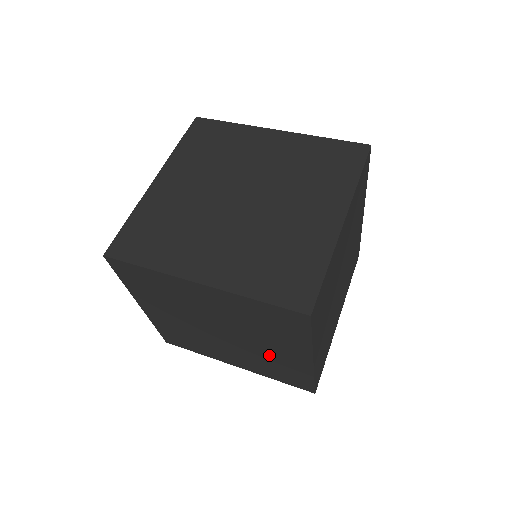
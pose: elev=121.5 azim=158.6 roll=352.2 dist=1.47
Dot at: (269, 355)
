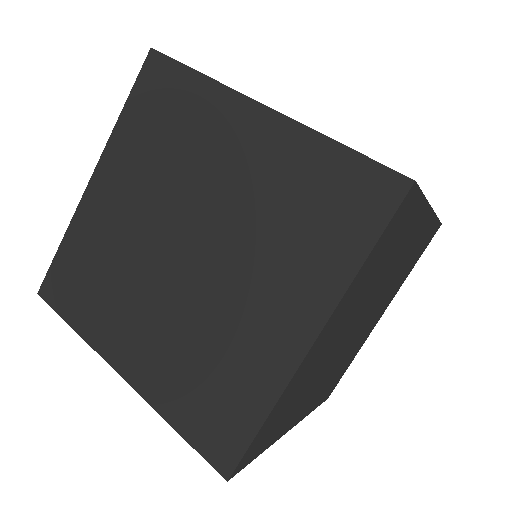
Dot at: occluded
